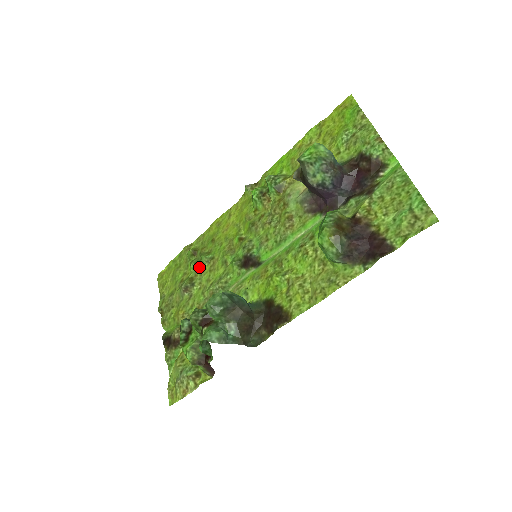
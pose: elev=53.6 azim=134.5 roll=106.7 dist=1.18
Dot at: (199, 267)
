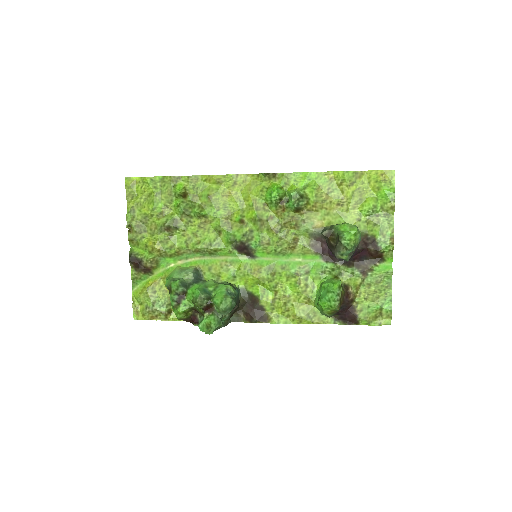
Dot at: (188, 215)
